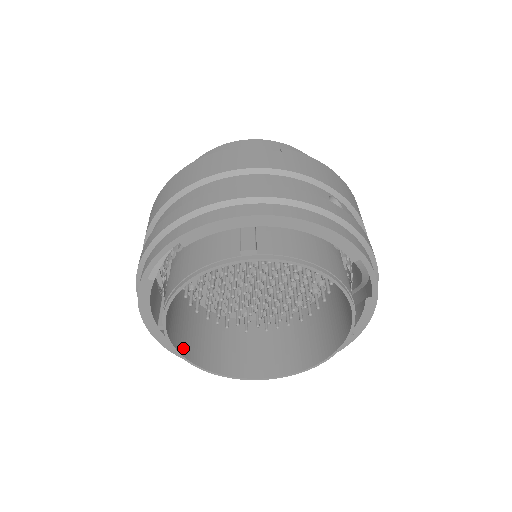
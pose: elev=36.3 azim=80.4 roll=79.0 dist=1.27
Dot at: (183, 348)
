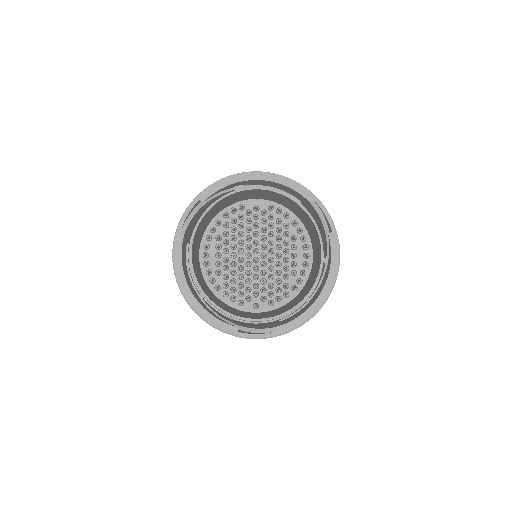
Dot at: (205, 293)
